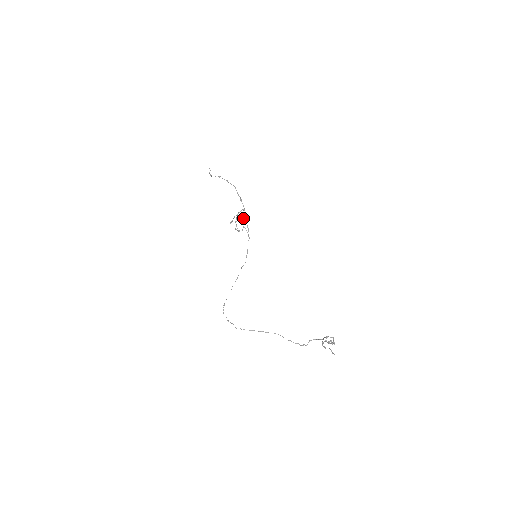
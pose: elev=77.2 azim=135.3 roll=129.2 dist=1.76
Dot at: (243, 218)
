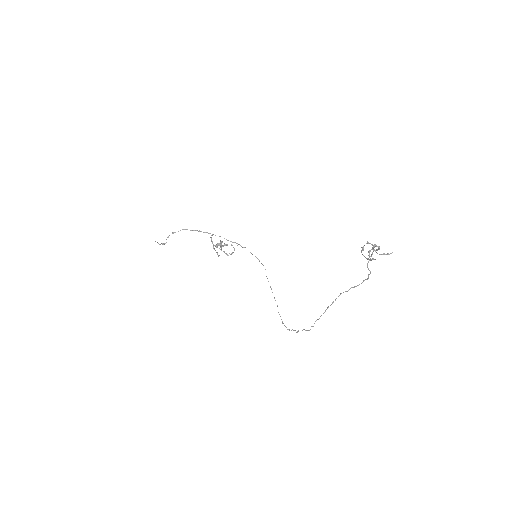
Dot at: (220, 241)
